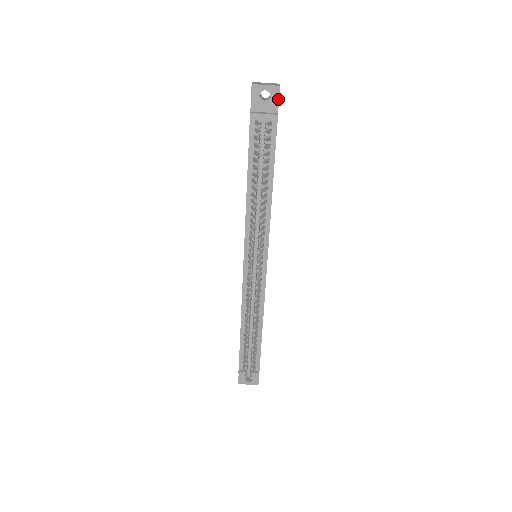
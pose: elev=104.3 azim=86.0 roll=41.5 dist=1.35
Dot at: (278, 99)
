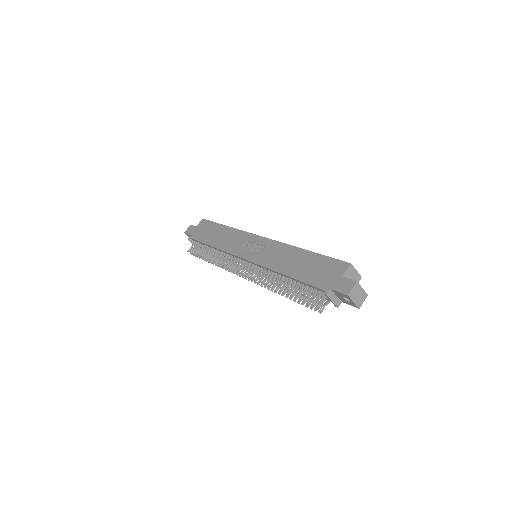
Dot at: (351, 305)
